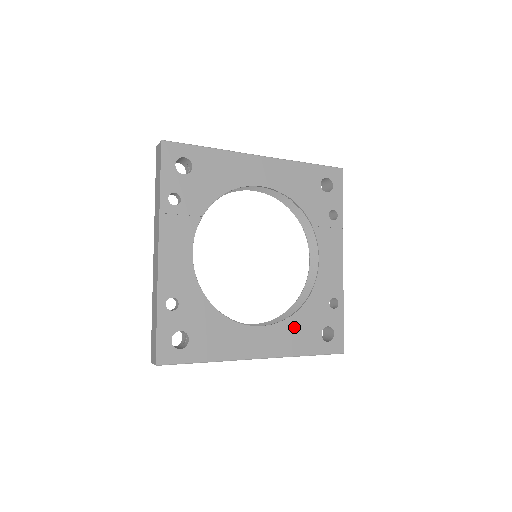
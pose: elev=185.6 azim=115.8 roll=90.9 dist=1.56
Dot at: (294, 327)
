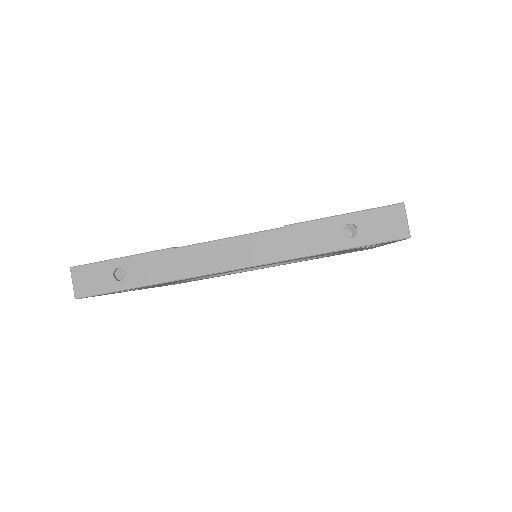
Dot at: occluded
